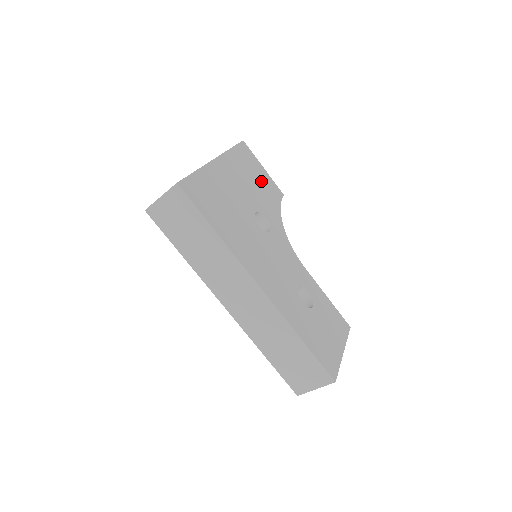
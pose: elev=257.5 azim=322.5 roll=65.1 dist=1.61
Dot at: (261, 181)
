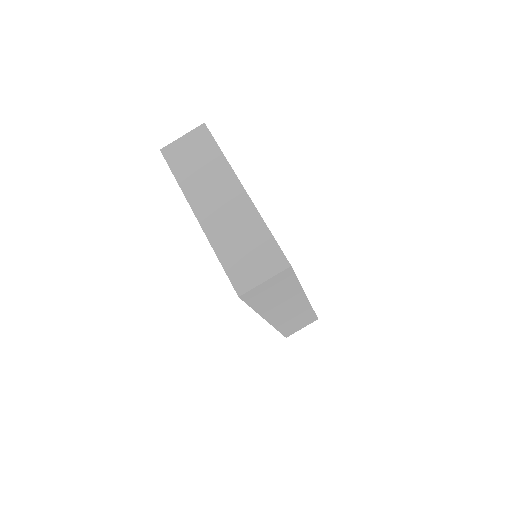
Dot at: occluded
